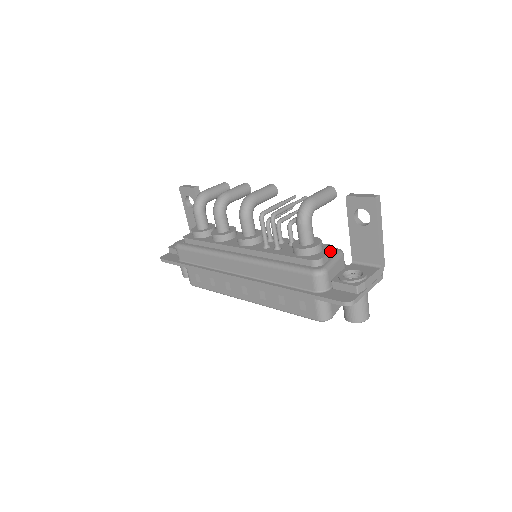
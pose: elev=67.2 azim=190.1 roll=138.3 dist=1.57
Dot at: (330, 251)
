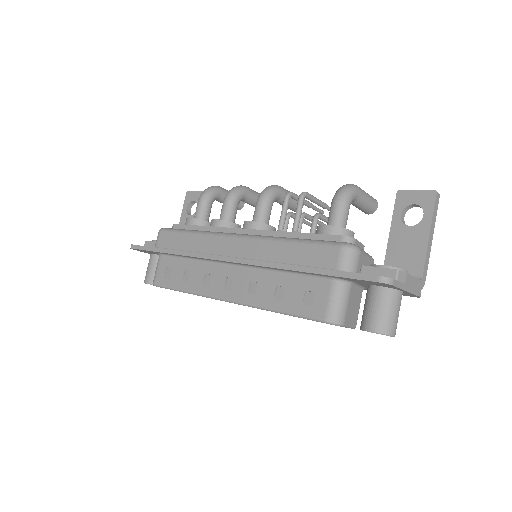
Dot at: (362, 246)
